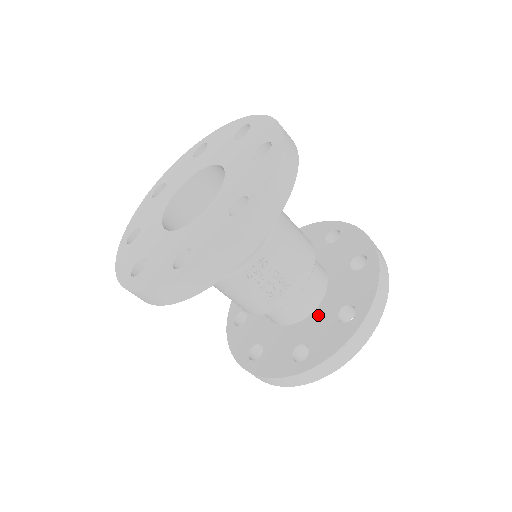
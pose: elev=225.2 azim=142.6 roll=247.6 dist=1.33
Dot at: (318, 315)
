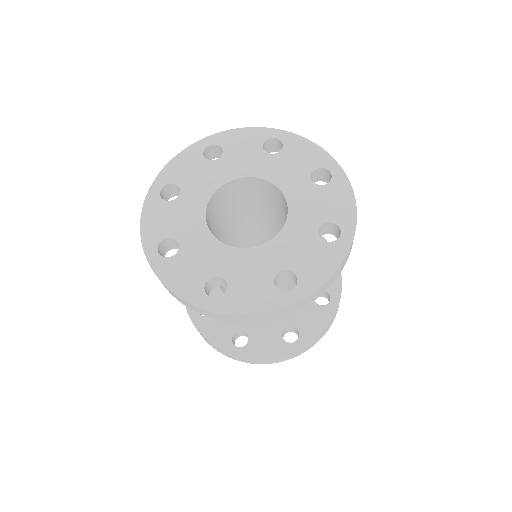
Dot at: occluded
